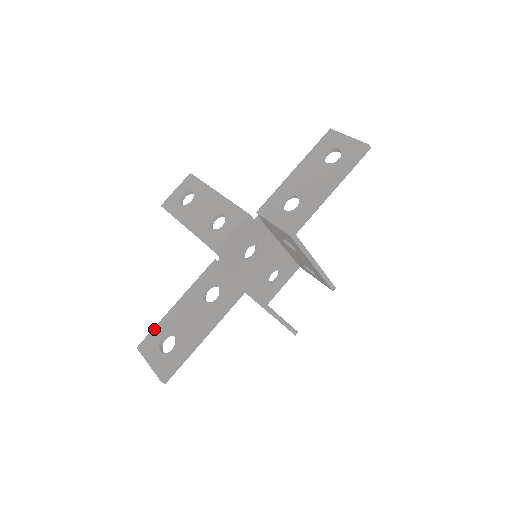
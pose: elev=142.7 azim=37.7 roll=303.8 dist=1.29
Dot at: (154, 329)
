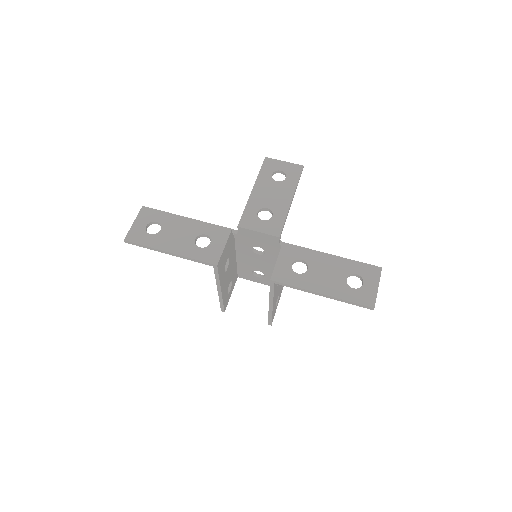
Dot at: (161, 211)
